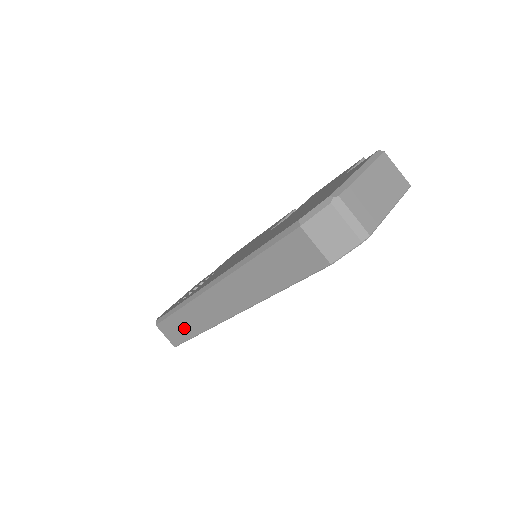
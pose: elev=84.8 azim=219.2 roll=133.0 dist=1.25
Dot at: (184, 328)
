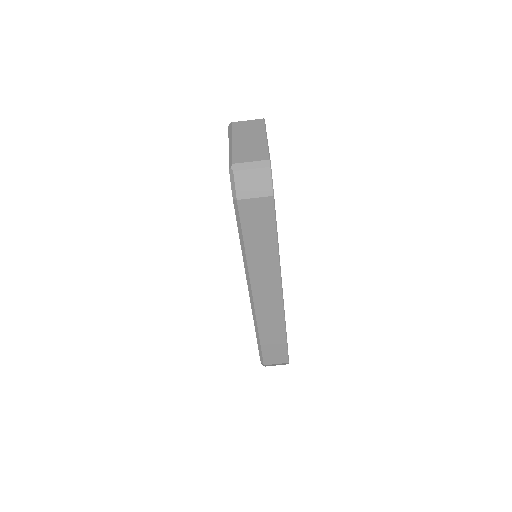
Dot at: (276, 342)
